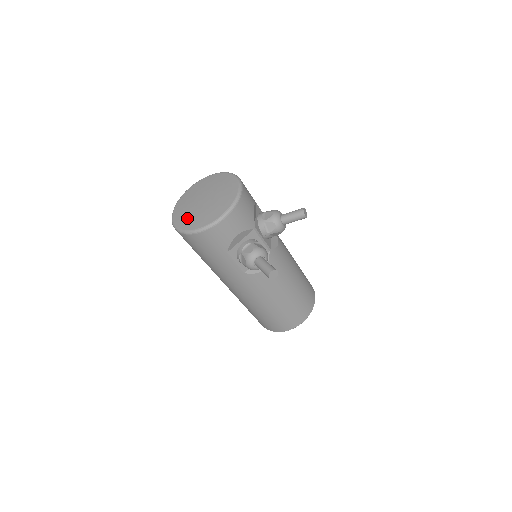
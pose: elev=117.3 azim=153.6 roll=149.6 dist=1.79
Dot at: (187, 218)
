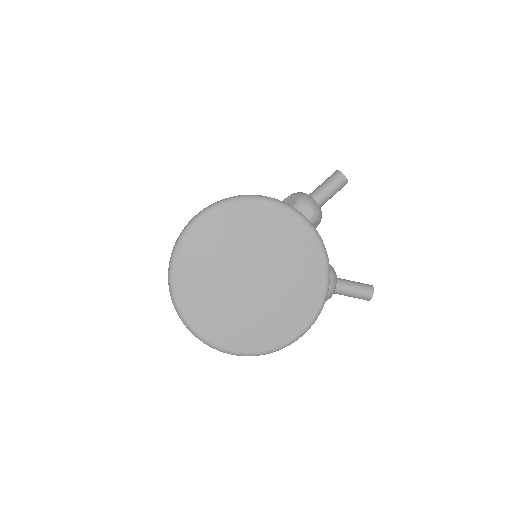
Dot at: (251, 329)
